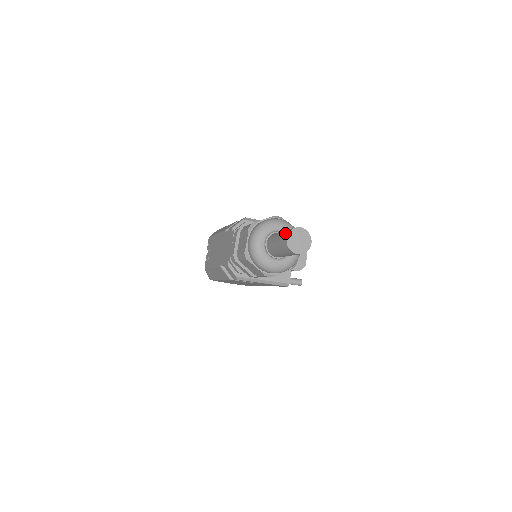
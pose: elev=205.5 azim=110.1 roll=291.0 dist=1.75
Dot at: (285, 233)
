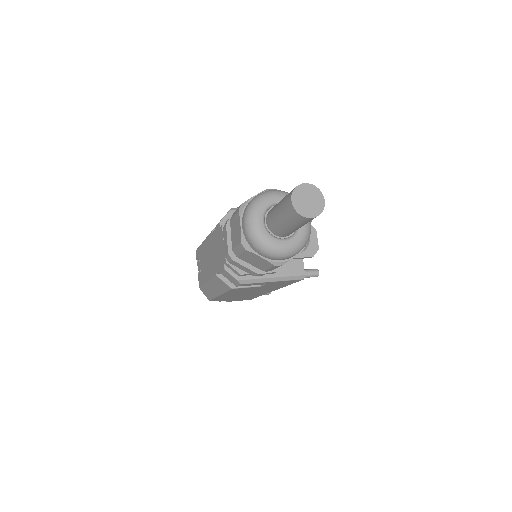
Dot at: (287, 196)
